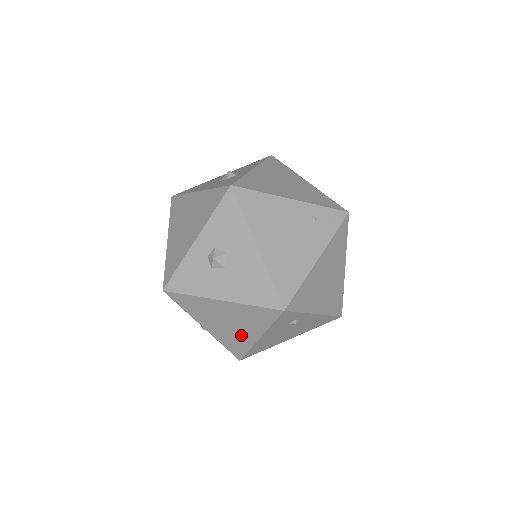
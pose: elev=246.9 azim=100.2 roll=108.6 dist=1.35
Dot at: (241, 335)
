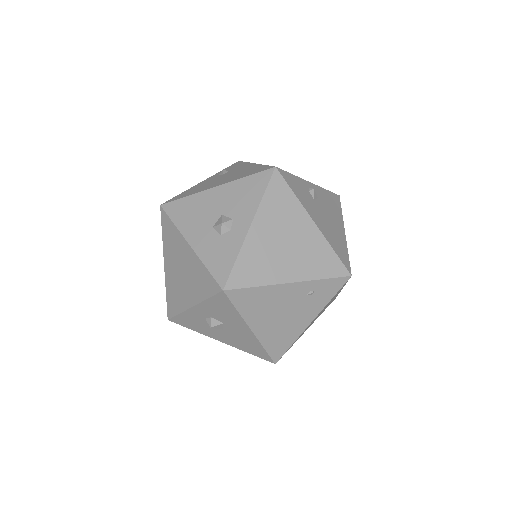
Dot at: occluded
